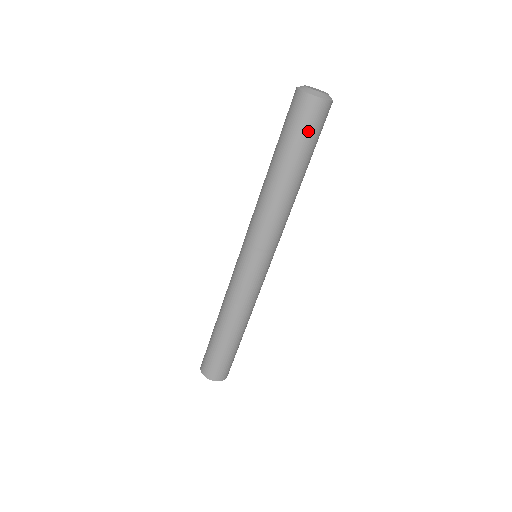
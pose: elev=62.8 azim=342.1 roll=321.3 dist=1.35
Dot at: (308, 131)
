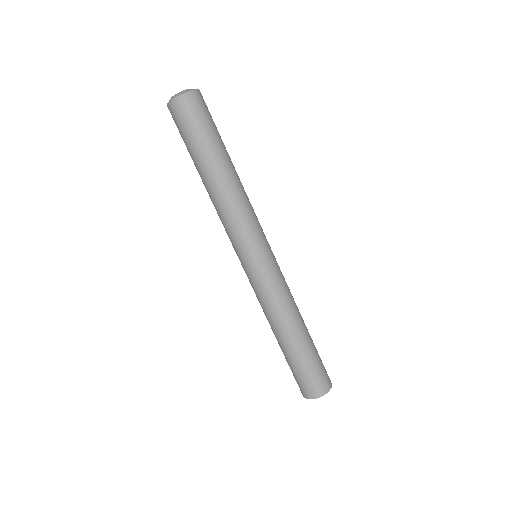
Dot at: (189, 128)
